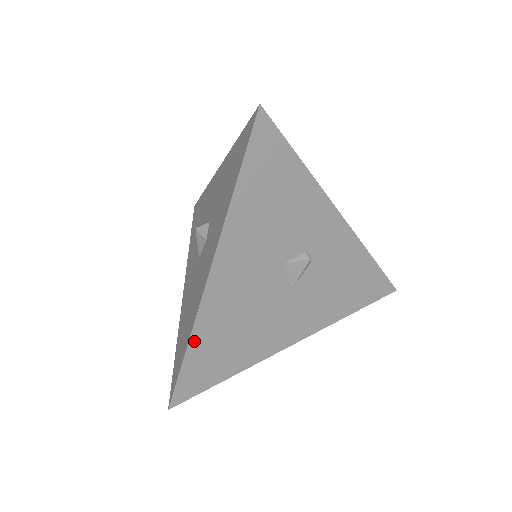
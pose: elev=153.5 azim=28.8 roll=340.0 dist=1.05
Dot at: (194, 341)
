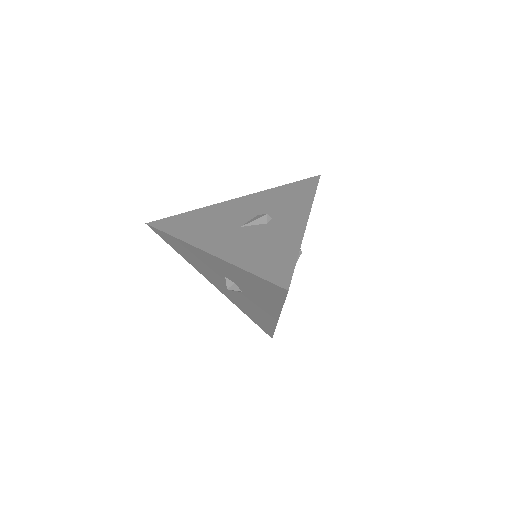
Dot at: occluded
